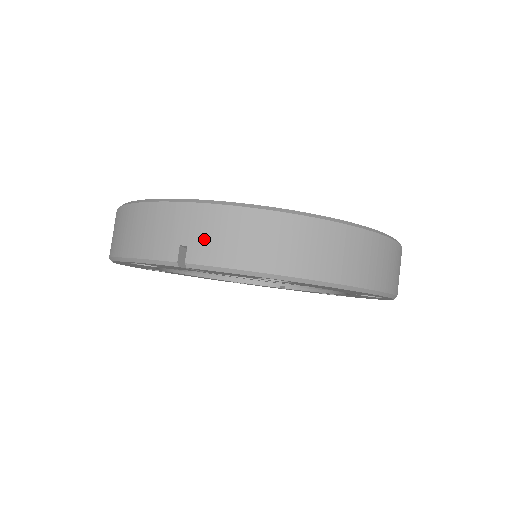
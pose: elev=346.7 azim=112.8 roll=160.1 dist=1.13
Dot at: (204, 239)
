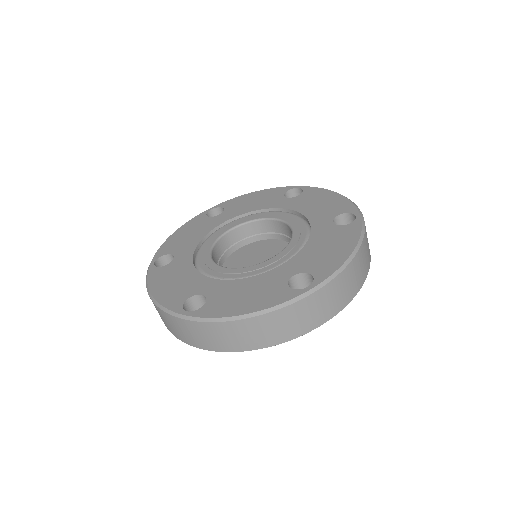
Dot at: (163, 320)
